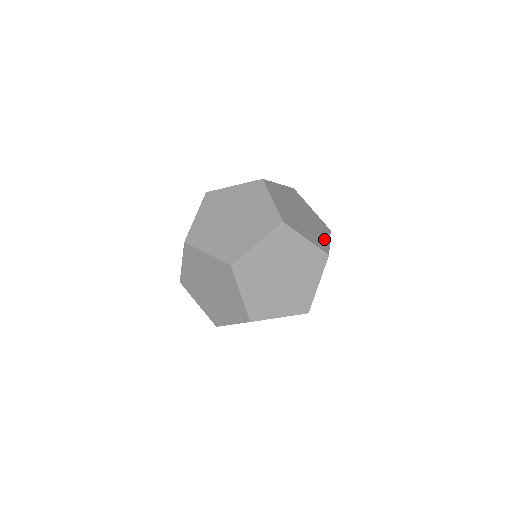
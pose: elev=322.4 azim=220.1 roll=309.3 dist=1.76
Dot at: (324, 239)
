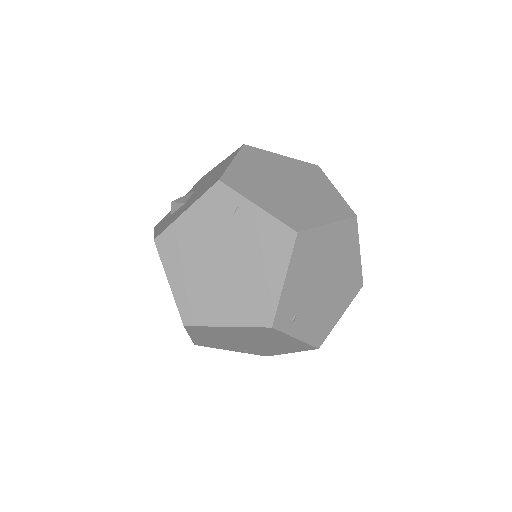
Dot at: (334, 316)
